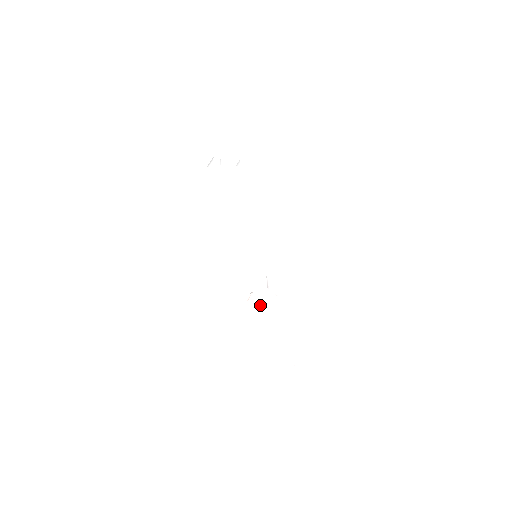
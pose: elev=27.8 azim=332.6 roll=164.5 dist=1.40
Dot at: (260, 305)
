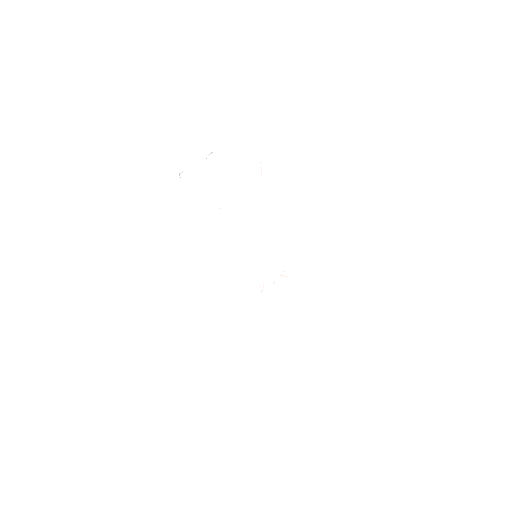
Dot at: (271, 306)
